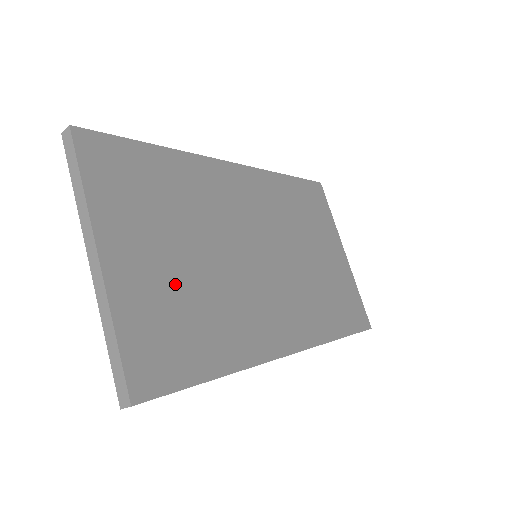
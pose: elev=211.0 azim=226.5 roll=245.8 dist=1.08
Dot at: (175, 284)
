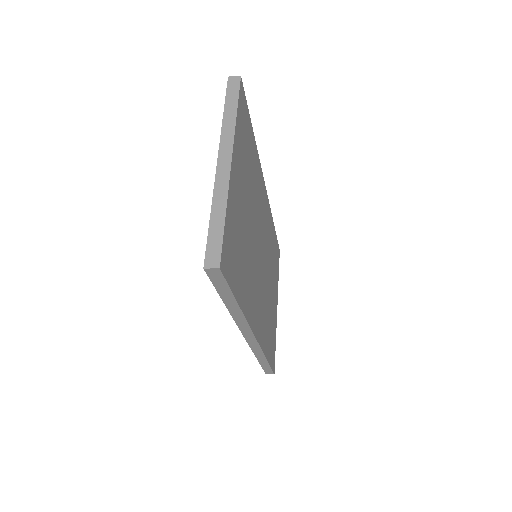
Dot at: (242, 222)
